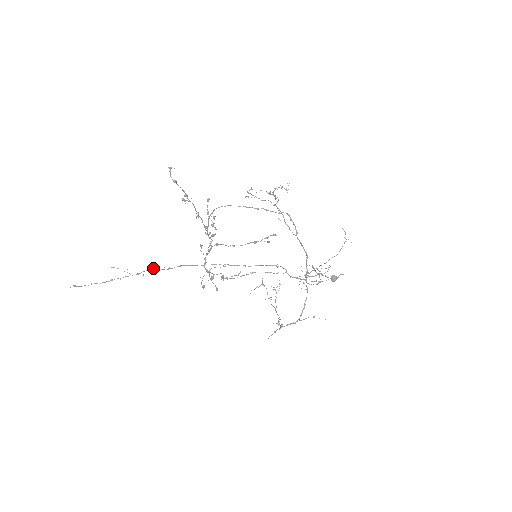
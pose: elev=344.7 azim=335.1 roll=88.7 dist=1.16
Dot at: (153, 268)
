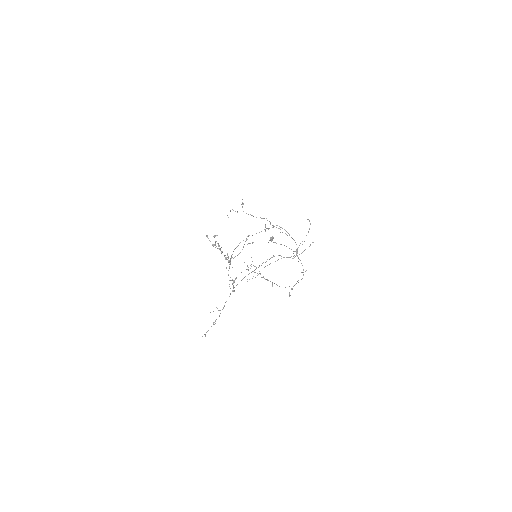
Dot at: occluded
